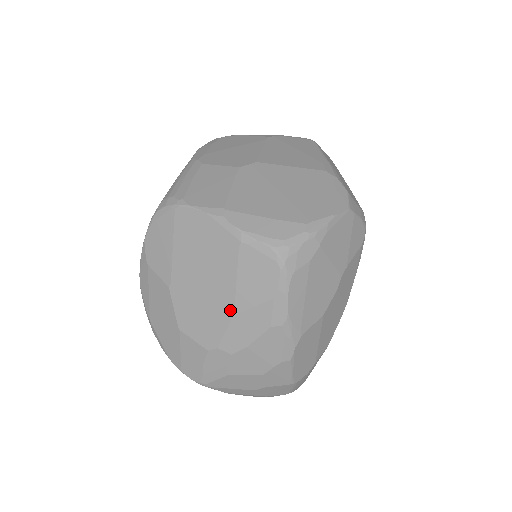
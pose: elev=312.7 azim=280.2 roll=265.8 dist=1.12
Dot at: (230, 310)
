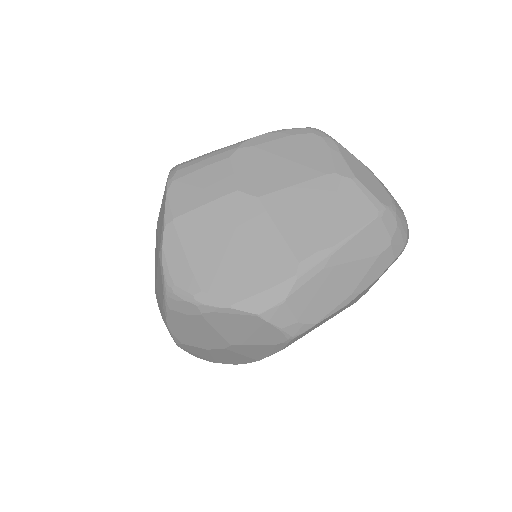
Dot at: occluded
